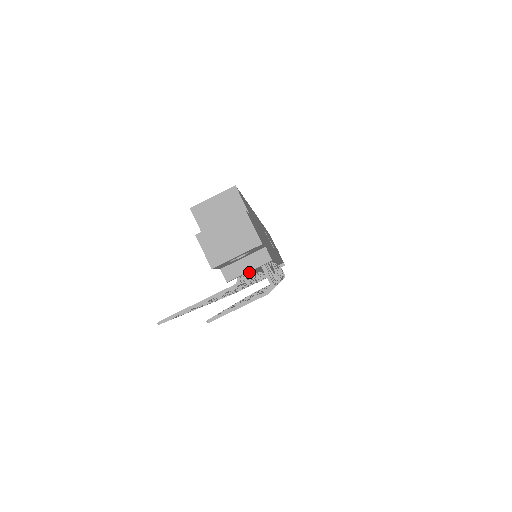
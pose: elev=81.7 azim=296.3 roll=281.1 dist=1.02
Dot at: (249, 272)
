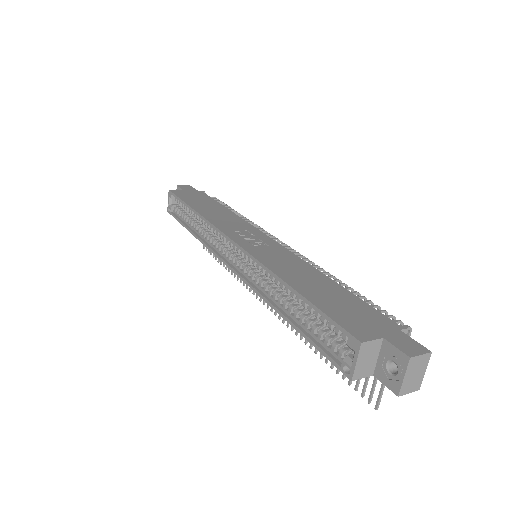
Dot at: occluded
